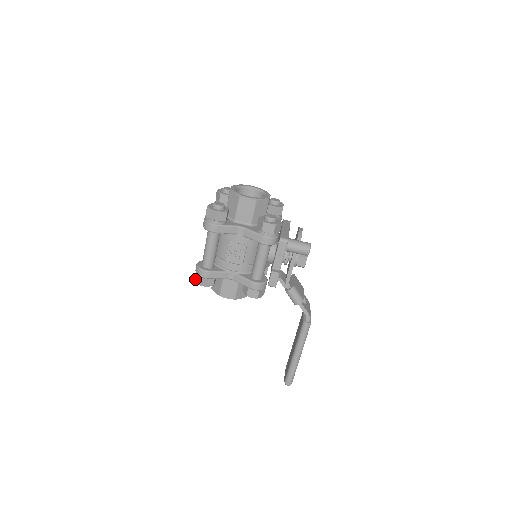
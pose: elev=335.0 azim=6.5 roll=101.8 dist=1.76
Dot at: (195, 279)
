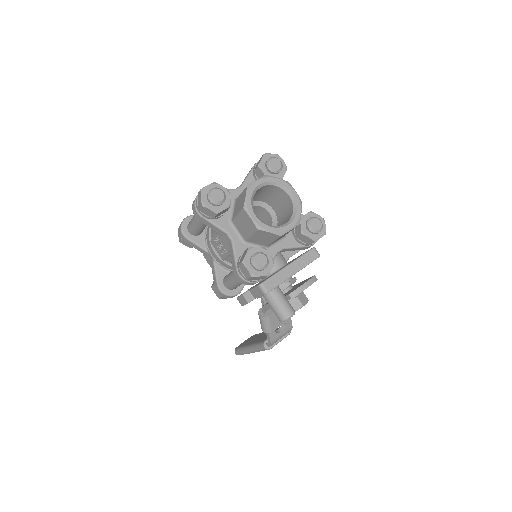
Dot at: occluded
